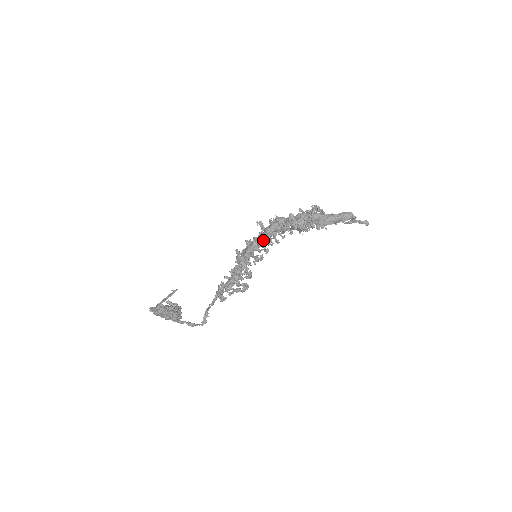
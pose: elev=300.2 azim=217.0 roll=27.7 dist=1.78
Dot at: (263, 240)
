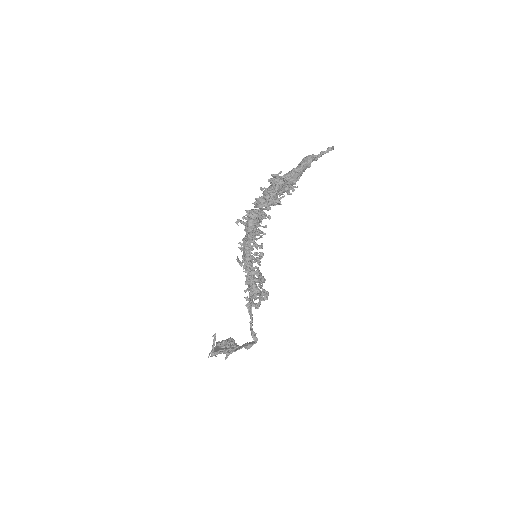
Dot at: (251, 240)
